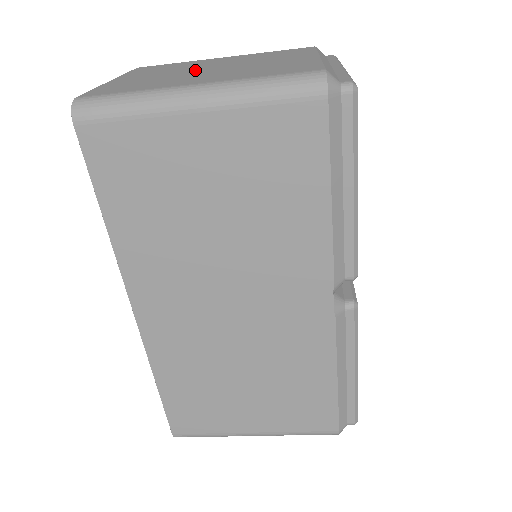
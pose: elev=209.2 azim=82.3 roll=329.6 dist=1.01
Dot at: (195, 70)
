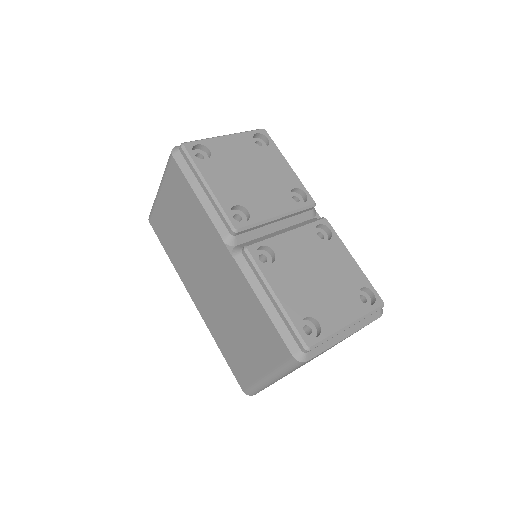
Dot at: occluded
